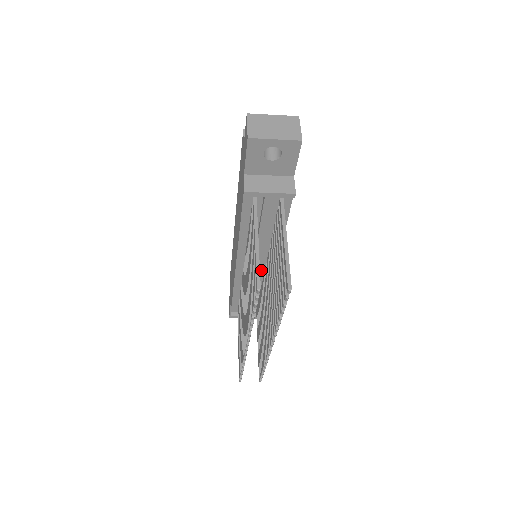
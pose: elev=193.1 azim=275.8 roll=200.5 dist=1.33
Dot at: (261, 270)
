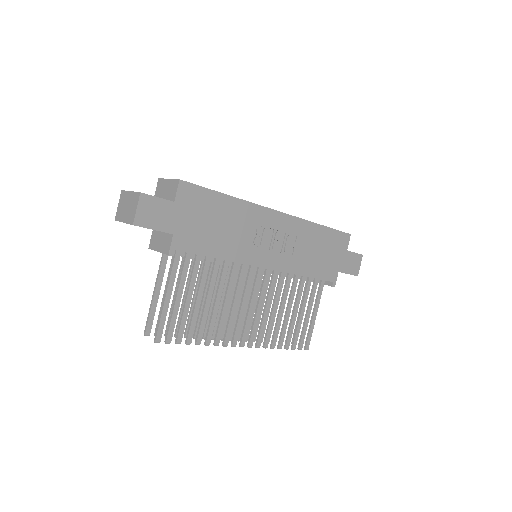
Dot at: occluded
